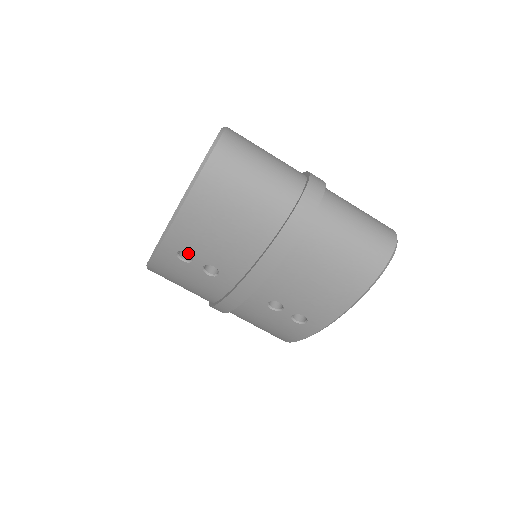
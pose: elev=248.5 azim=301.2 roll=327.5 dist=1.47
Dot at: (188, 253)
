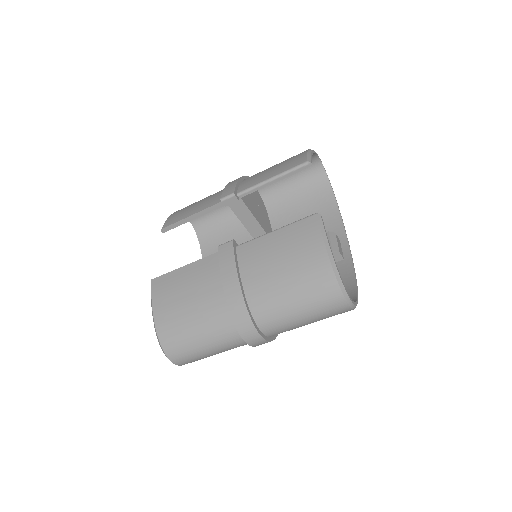
Dot at: occluded
